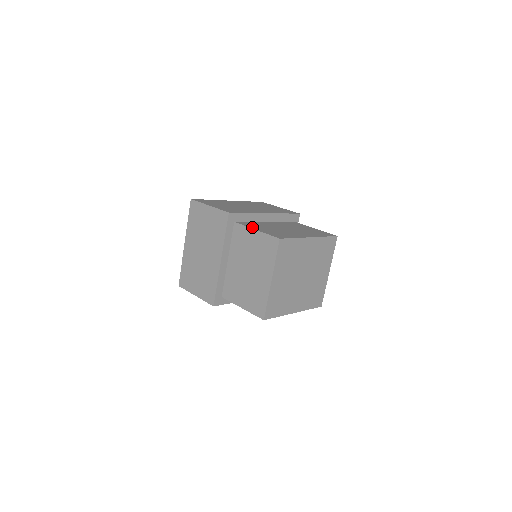
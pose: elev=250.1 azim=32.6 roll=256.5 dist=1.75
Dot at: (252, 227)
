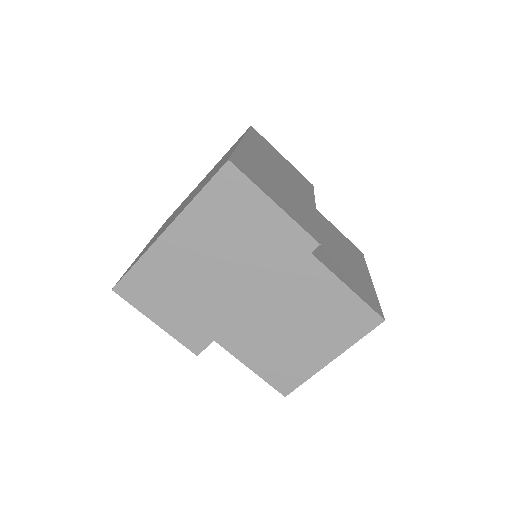
Dot at: (336, 272)
